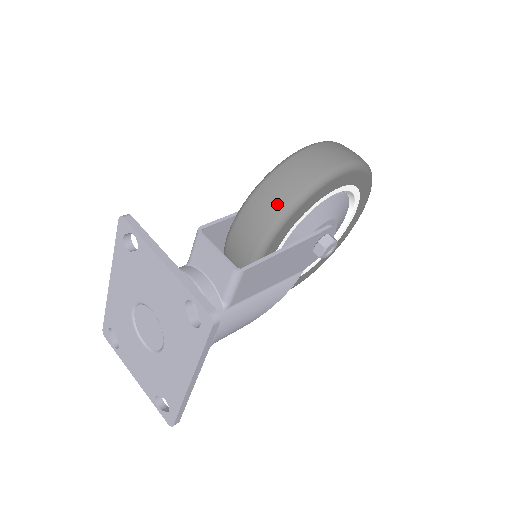
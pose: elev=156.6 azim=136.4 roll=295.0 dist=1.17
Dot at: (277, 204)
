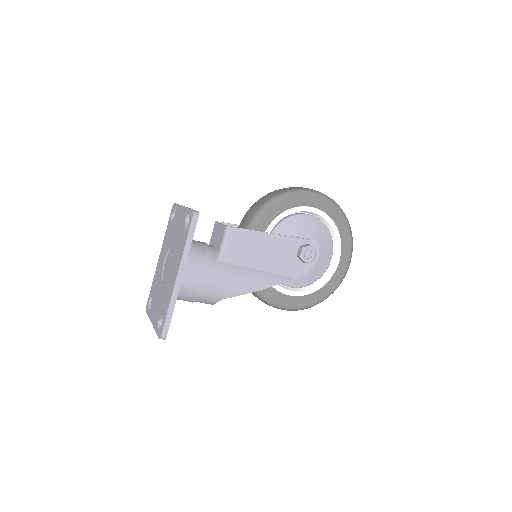
Dot at: (263, 202)
